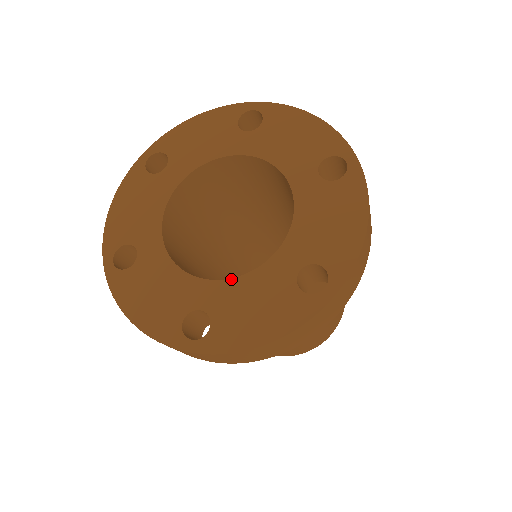
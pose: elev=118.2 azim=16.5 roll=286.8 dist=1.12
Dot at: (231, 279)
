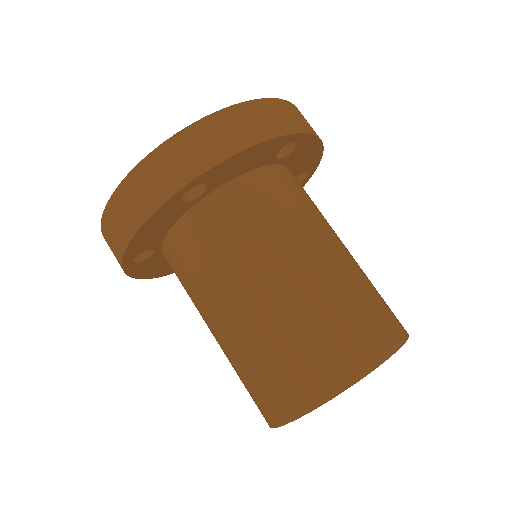
Dot at: occluded
